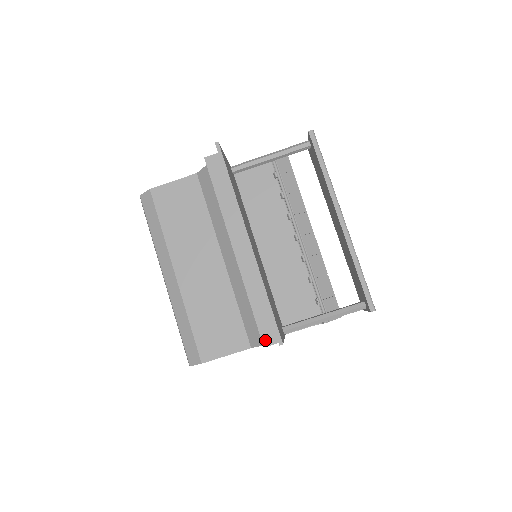
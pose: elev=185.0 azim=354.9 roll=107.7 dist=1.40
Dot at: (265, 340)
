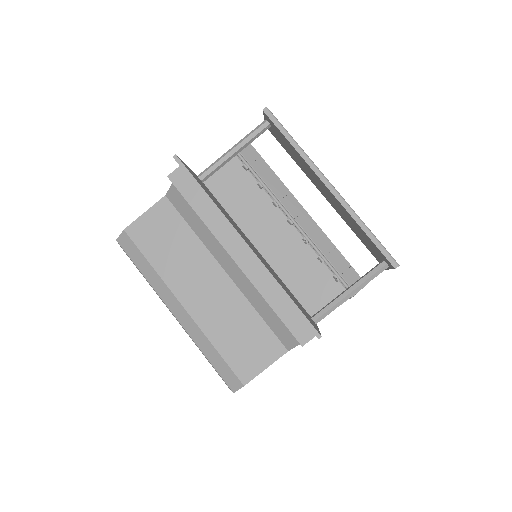
Dot at: (300, 339)
